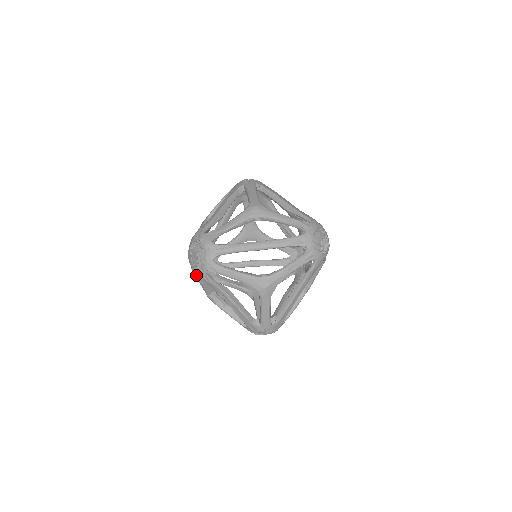
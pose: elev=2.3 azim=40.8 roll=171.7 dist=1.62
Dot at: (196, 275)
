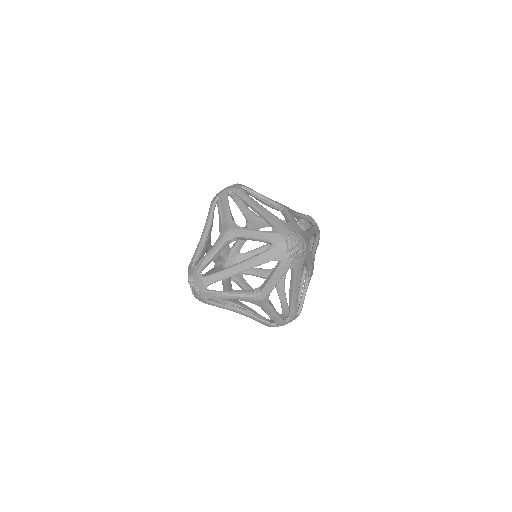
Dot at: occluded
